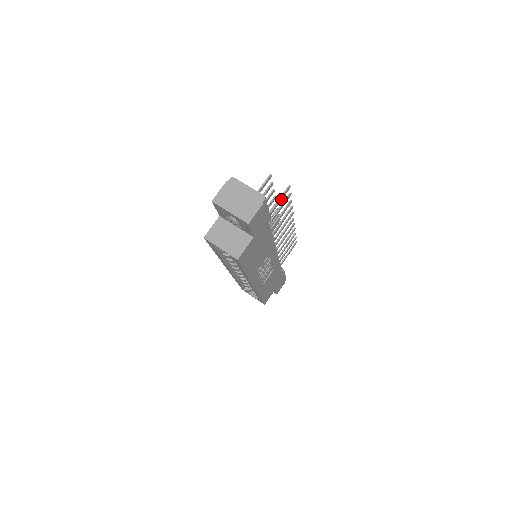
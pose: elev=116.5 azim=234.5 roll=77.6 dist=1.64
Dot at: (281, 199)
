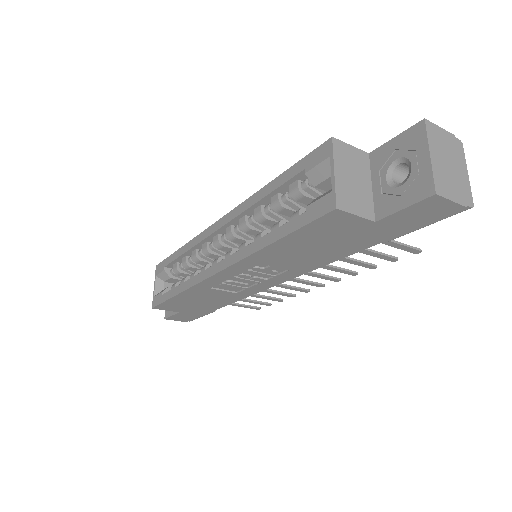
Dot at: (401, 247)
